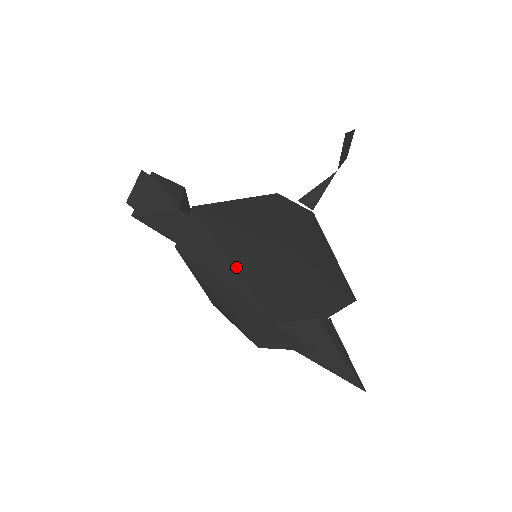
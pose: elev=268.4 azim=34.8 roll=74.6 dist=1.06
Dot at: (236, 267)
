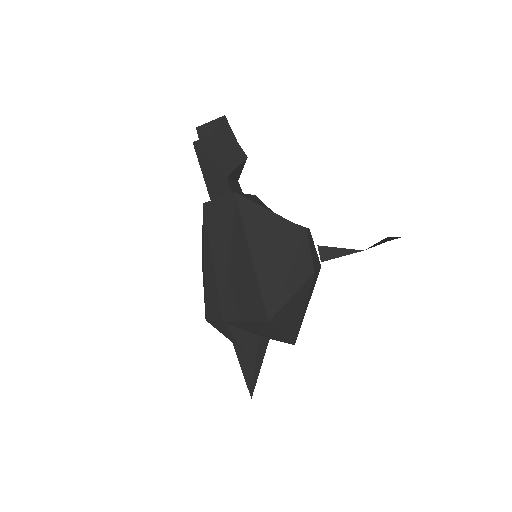
Dot at: (229, 265)
